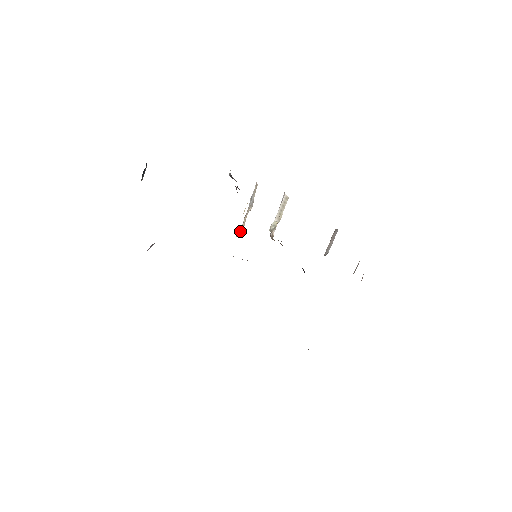
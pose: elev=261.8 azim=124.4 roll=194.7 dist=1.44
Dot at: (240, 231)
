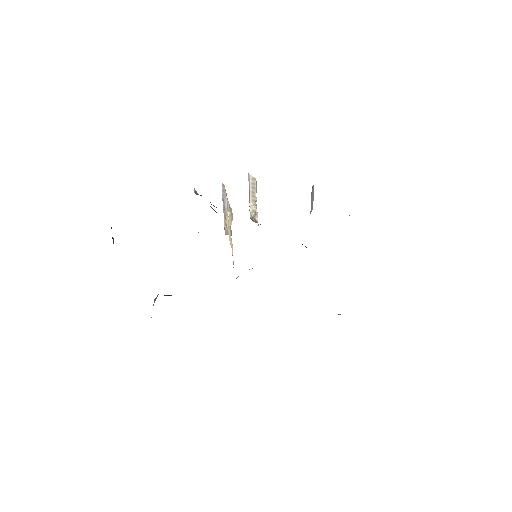
Dot at: (225, 234)
